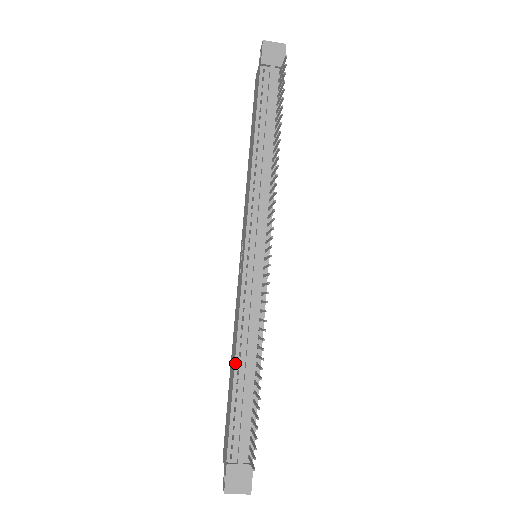
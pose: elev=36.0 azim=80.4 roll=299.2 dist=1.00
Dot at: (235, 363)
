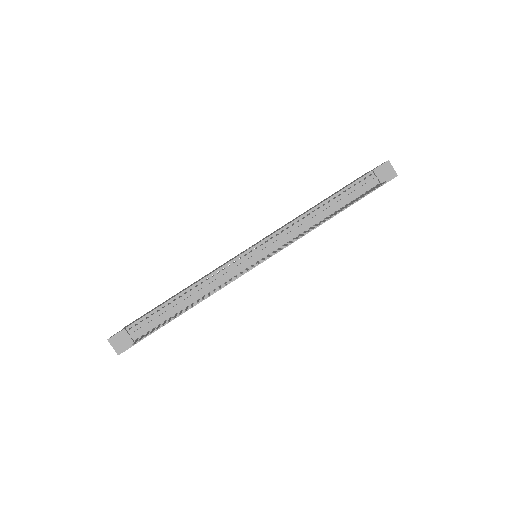
Dot at: (184, 291)
